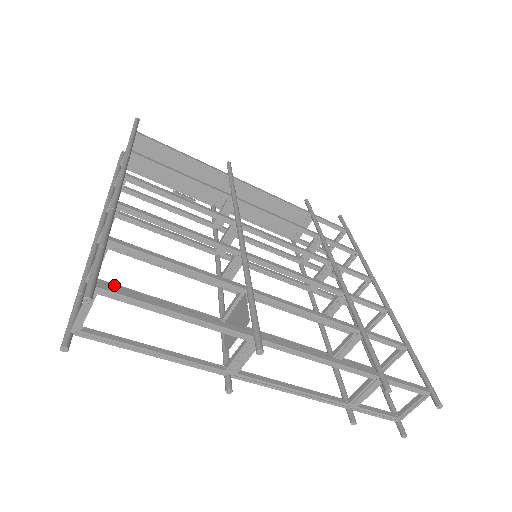
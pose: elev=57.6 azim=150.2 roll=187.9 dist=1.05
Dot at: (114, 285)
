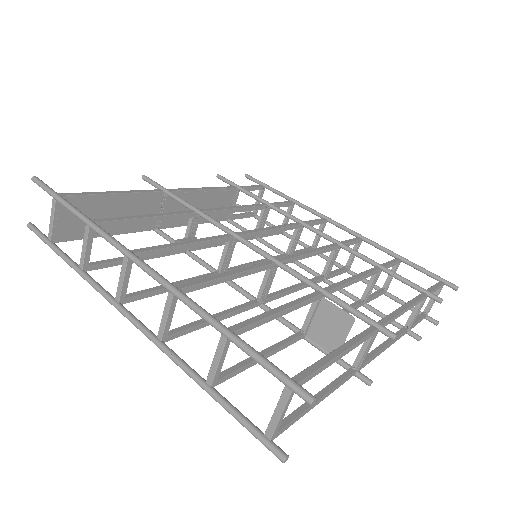
Dot at: (230, 370)
